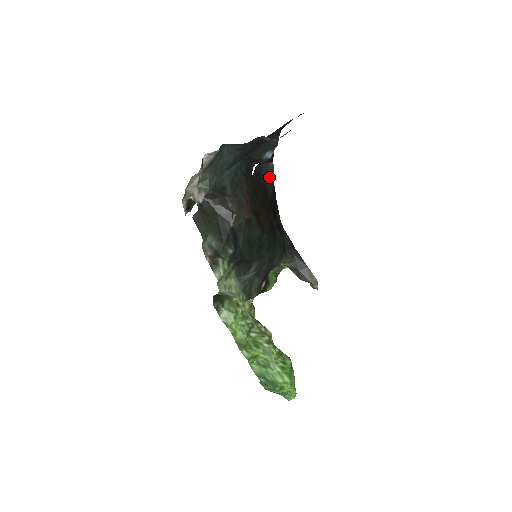
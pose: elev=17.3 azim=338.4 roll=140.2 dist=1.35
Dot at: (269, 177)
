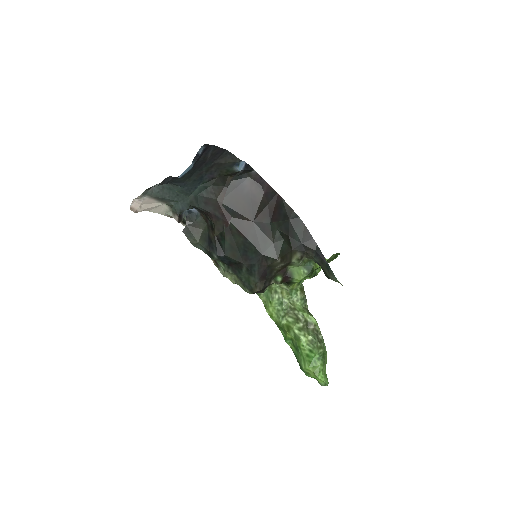
Dot at: (256, 184)
